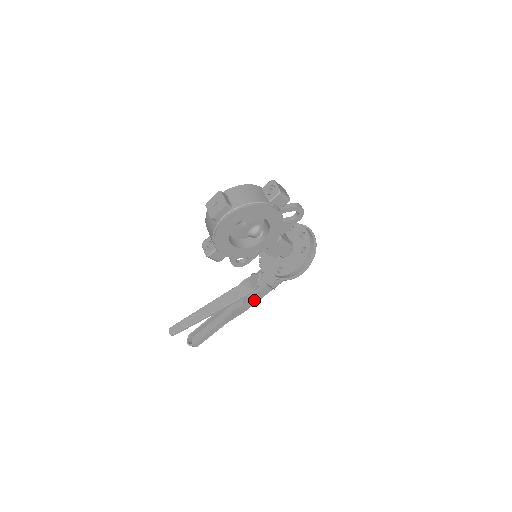
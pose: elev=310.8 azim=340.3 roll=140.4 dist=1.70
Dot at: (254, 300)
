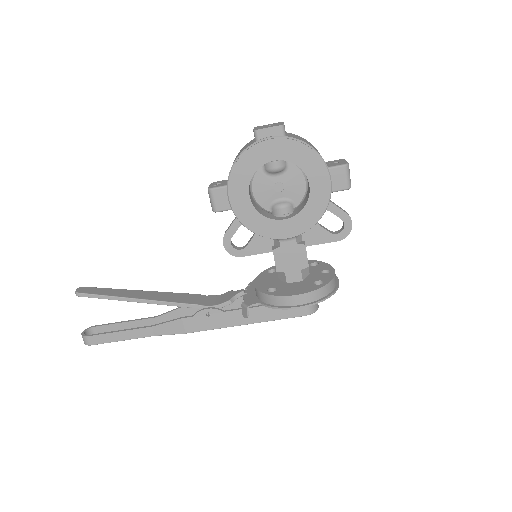
Dot at: (209, 322)
